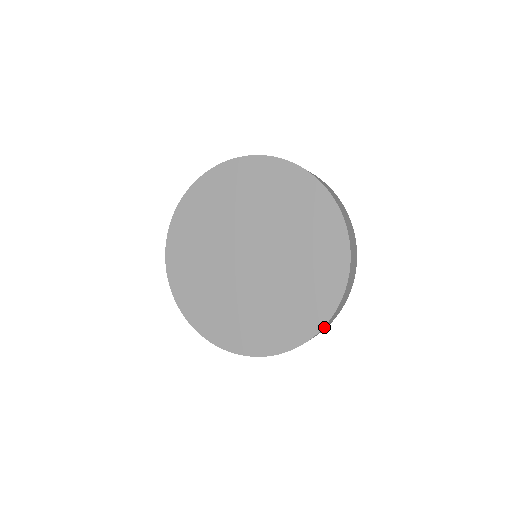
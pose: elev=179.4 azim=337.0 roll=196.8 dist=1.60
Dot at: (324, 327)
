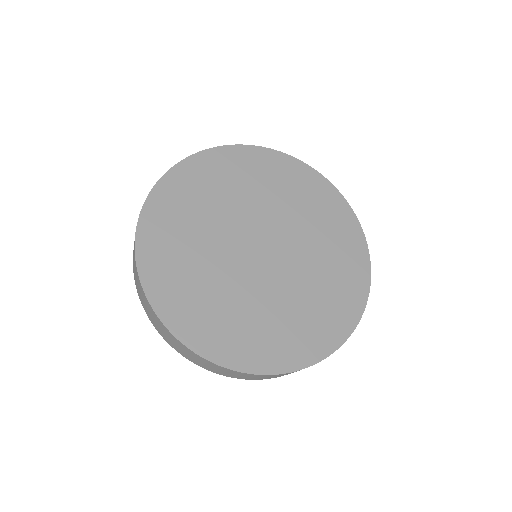
Dot at: occluded
